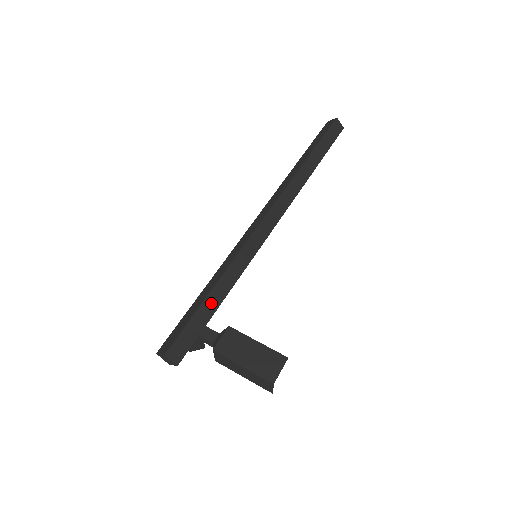
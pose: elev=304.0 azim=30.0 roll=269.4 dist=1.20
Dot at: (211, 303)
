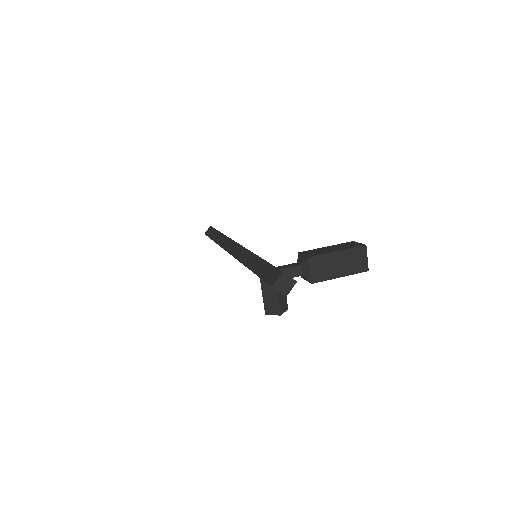
Dot at: occluded
